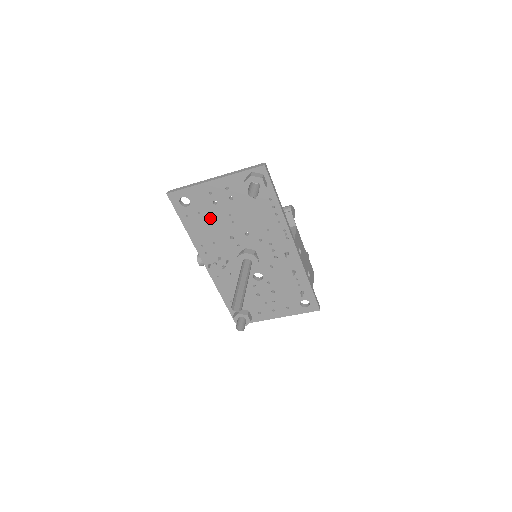
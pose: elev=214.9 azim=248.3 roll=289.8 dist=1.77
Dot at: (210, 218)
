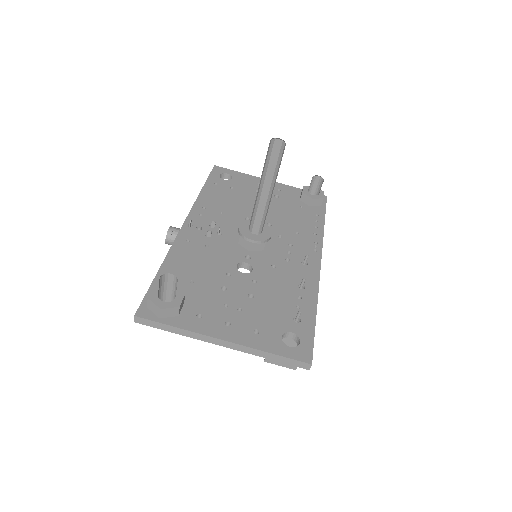
Dot at: (239, 196)
